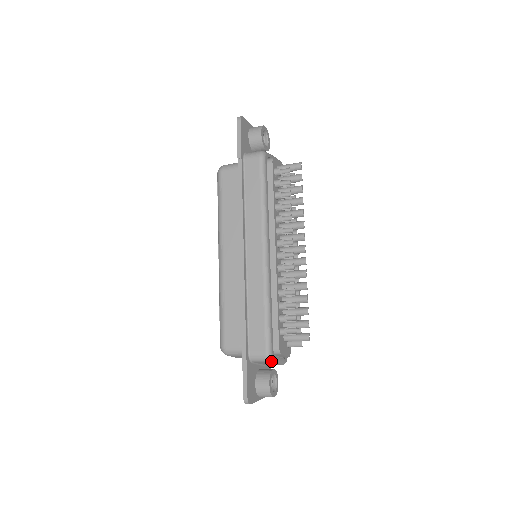
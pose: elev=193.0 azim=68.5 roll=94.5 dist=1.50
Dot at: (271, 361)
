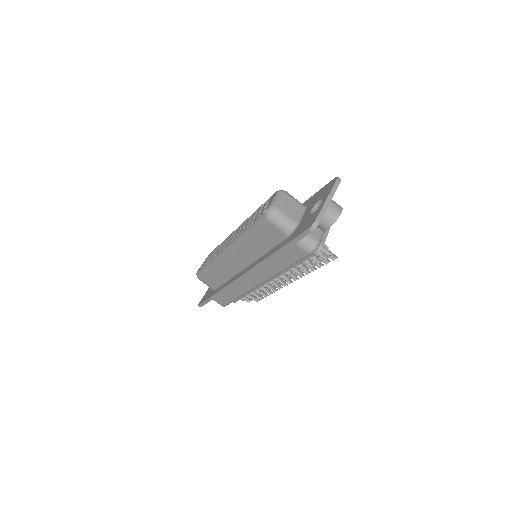
Dot at: occluded
